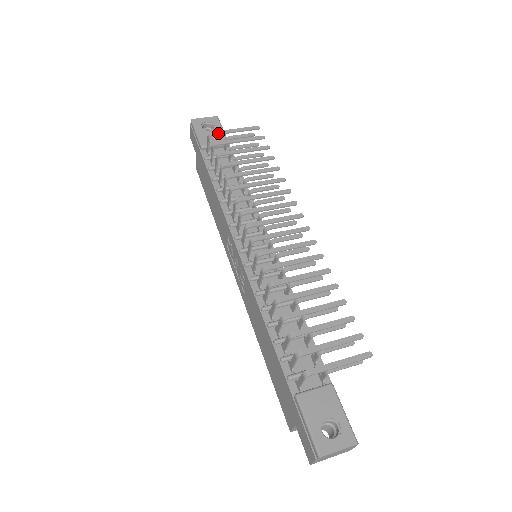
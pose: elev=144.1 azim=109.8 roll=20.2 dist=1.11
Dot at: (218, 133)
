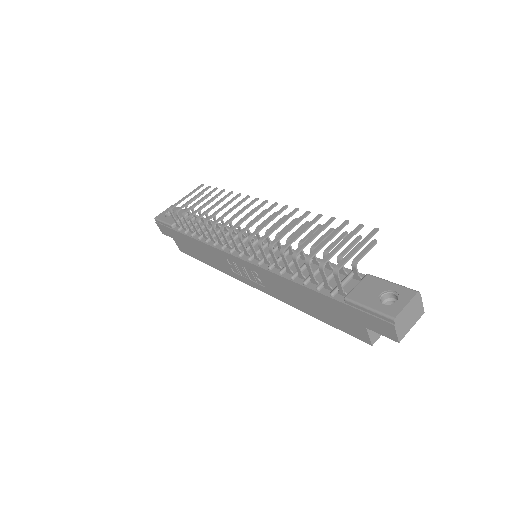
Dot at: (175, 205)
